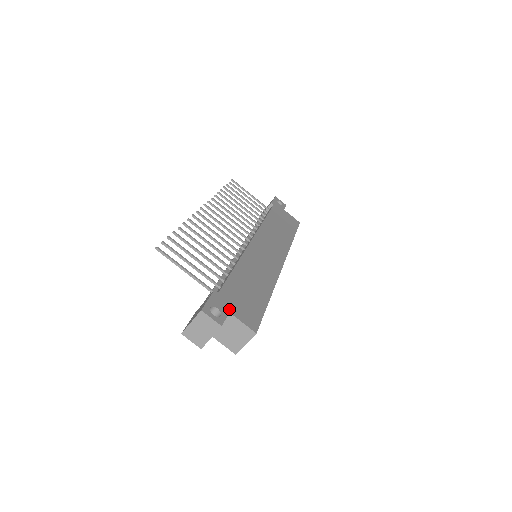
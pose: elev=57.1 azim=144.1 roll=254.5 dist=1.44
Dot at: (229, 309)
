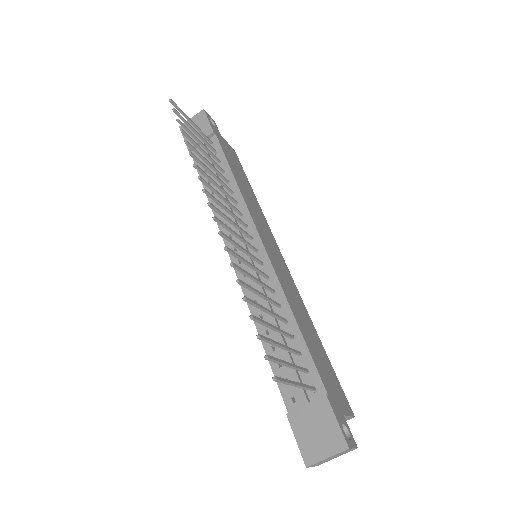
Dot at: (341, 410)
